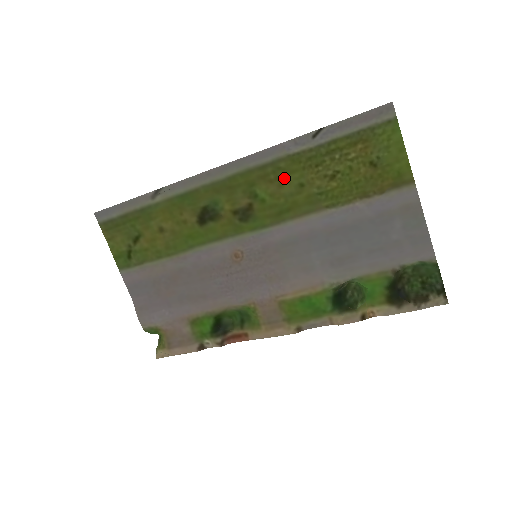
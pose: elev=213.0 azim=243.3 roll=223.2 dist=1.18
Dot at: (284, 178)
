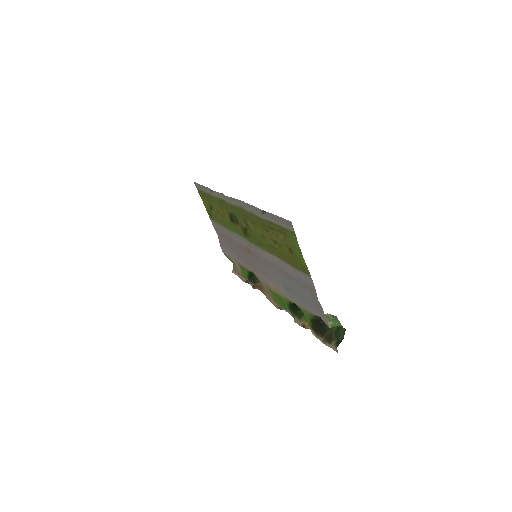
Dot at: (256, 226)
